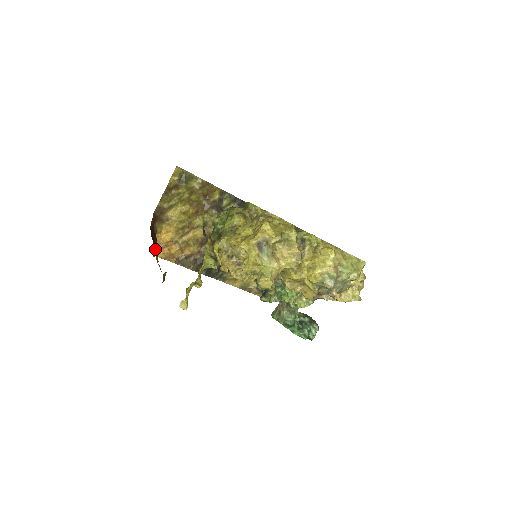
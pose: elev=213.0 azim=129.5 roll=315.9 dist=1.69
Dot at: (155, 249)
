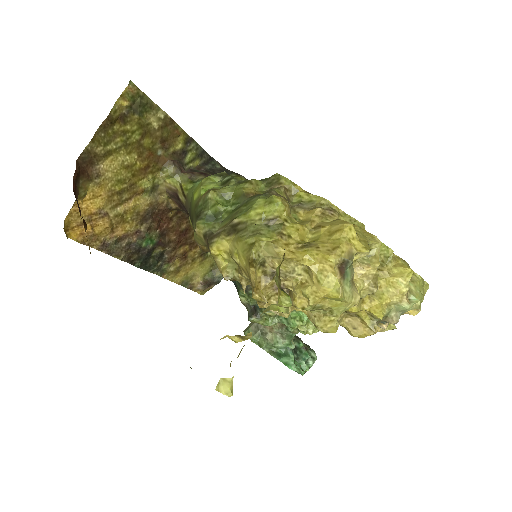
Dot at: occluded
